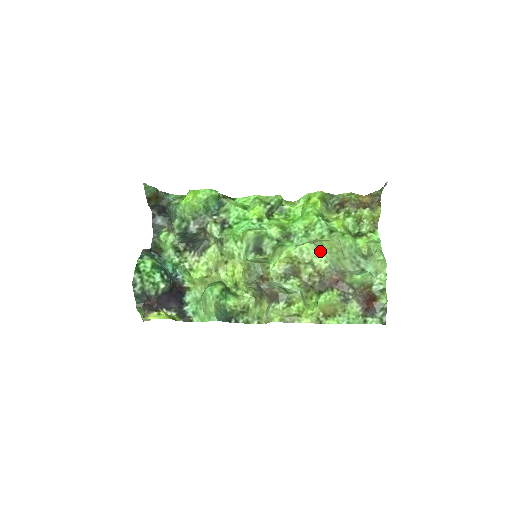
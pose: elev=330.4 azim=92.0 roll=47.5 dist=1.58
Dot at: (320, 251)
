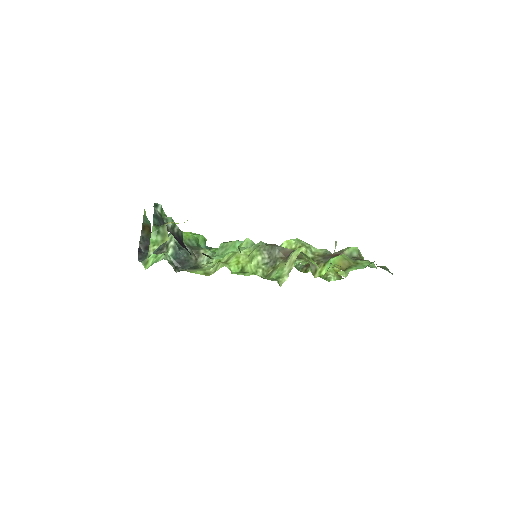
Dot at: occluded
